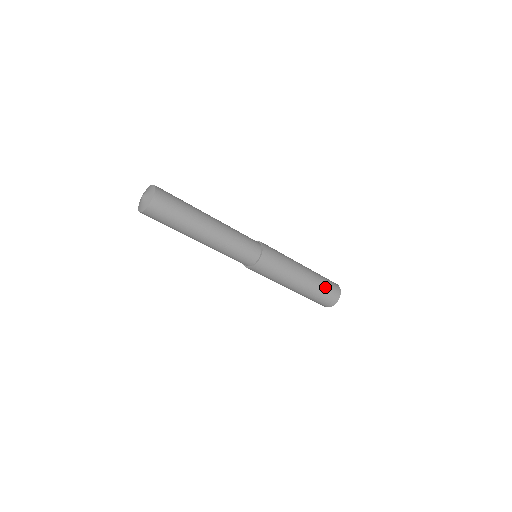
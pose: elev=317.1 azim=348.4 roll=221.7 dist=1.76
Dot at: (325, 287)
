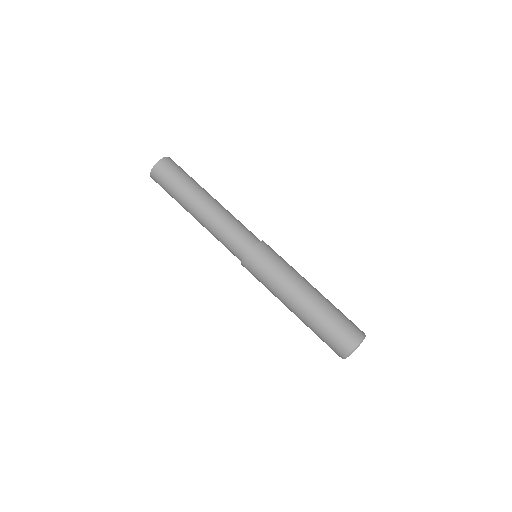
Dot at: (333, 324)
